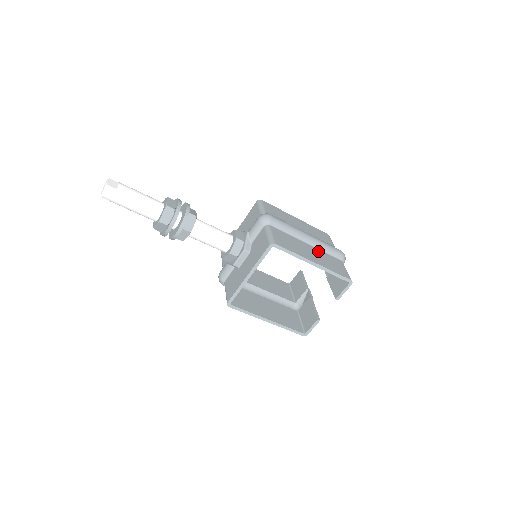
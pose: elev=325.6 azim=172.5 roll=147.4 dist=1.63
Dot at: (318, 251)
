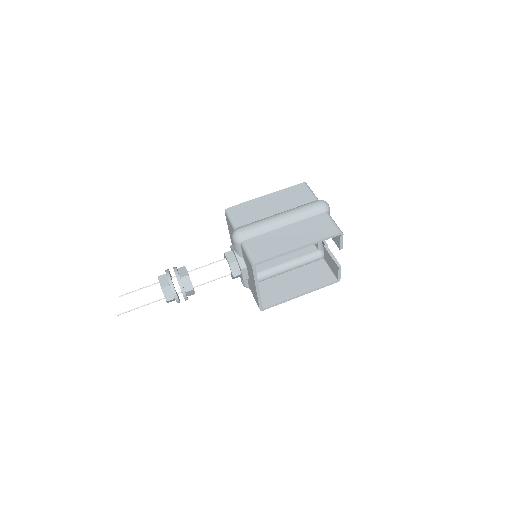
Dot at: (298, 225)
